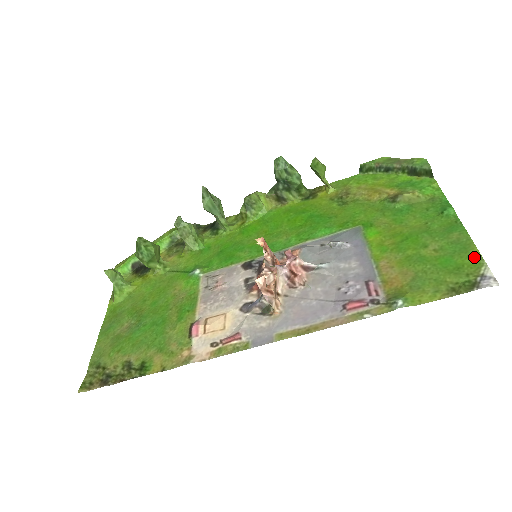
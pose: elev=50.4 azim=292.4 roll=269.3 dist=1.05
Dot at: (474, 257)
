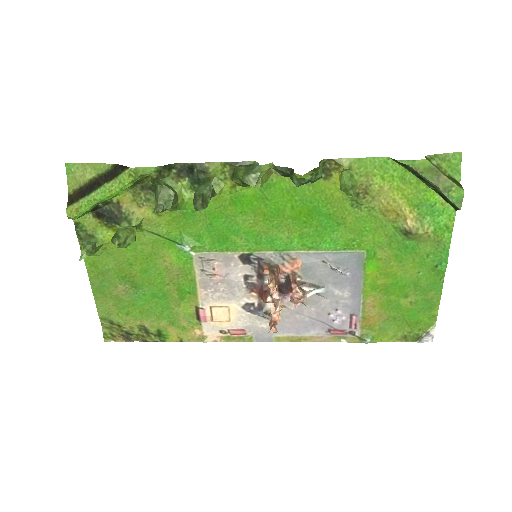
Dot at: (432, 318)
